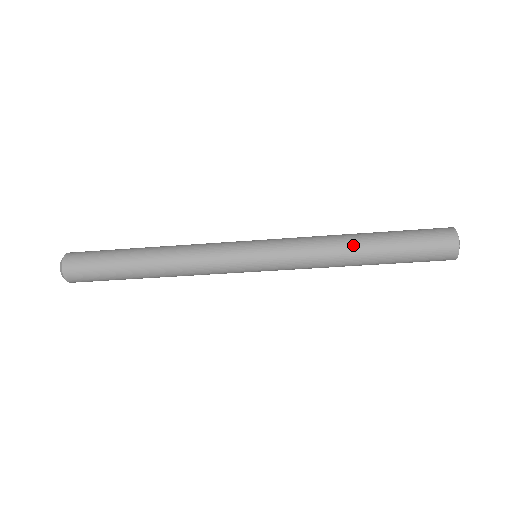
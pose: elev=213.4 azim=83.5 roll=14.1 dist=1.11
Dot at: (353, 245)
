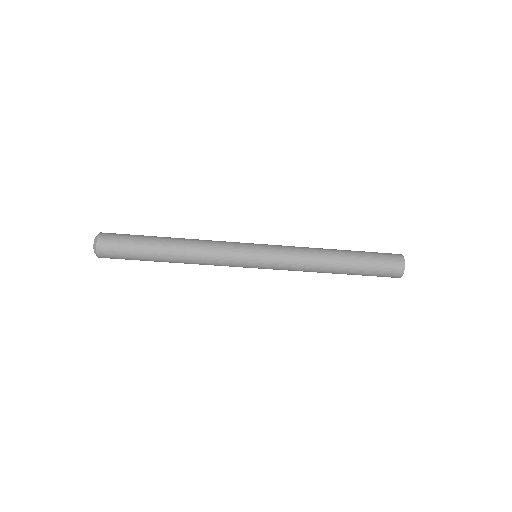
Dot at: (331, 258)
